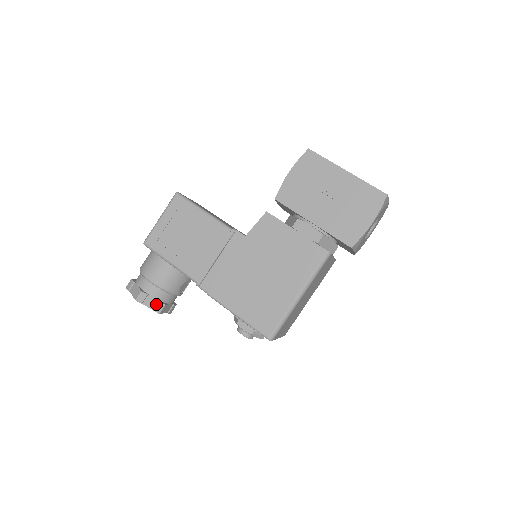
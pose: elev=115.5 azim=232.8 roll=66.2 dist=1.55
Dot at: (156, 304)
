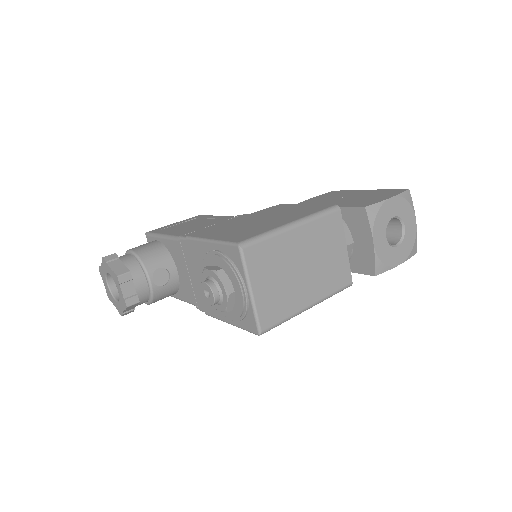
Dot at: (121, 269)
